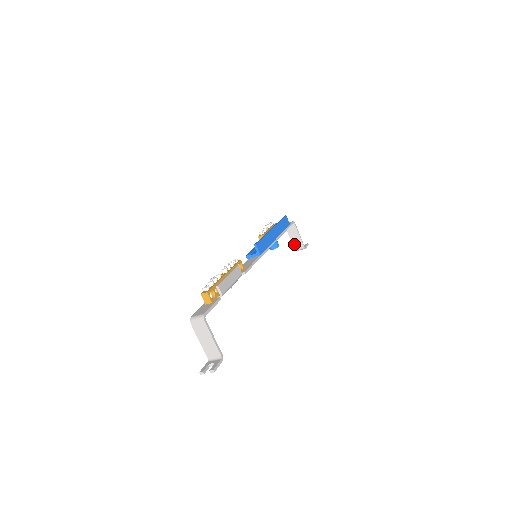
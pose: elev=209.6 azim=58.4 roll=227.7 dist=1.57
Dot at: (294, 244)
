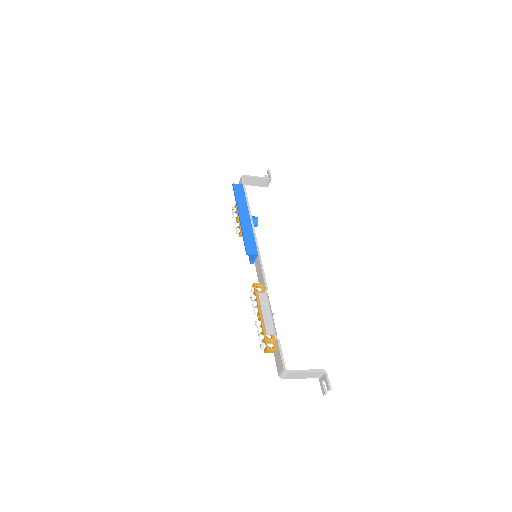
Dot at: (261, 185)
